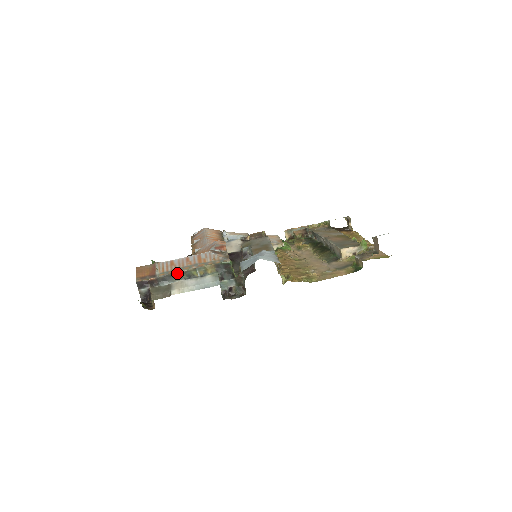
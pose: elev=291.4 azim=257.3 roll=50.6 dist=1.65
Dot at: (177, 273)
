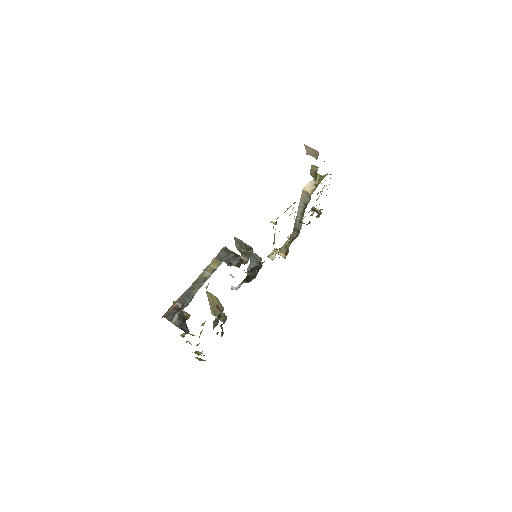
Dot at: (192, 286)
